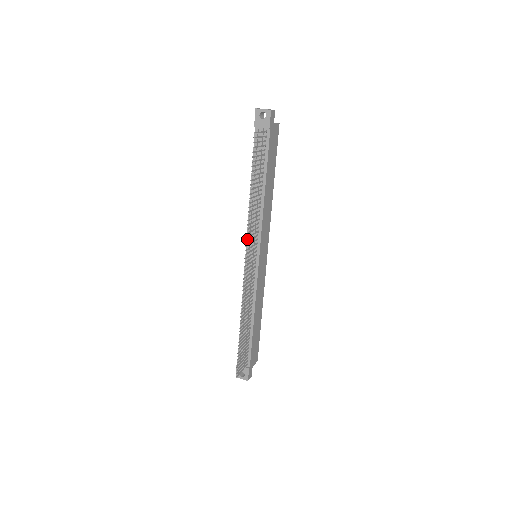
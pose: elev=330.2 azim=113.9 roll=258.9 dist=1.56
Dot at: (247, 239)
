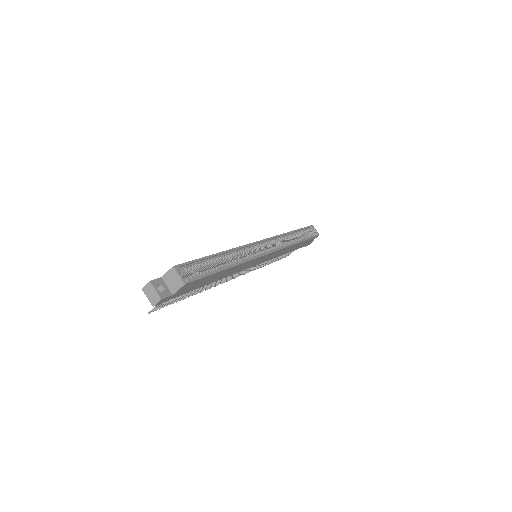
Dot at: occluded
